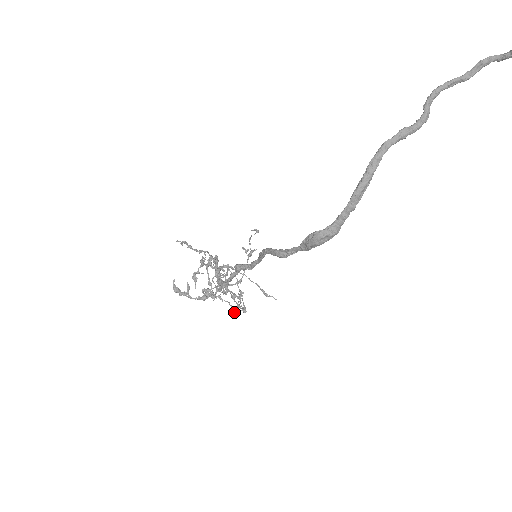
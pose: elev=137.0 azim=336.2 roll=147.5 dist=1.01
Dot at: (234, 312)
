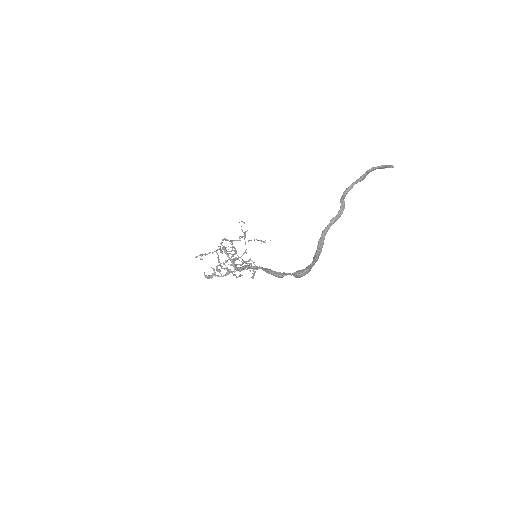
Dot at: (252, 277)
